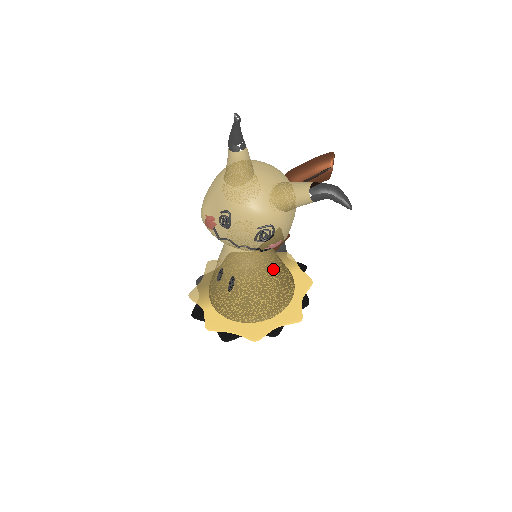
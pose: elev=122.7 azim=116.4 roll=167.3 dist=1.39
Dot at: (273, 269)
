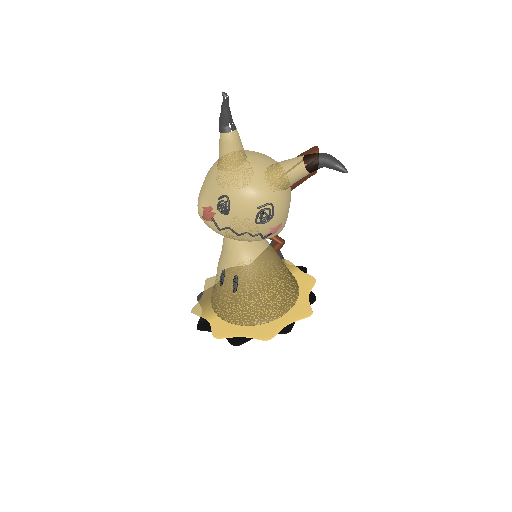
Dot at: (275, 264)
